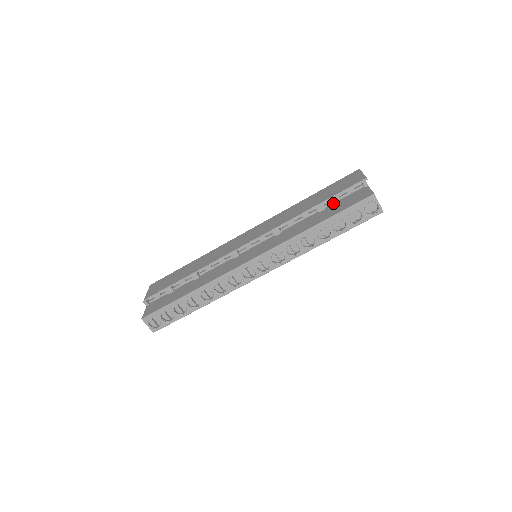
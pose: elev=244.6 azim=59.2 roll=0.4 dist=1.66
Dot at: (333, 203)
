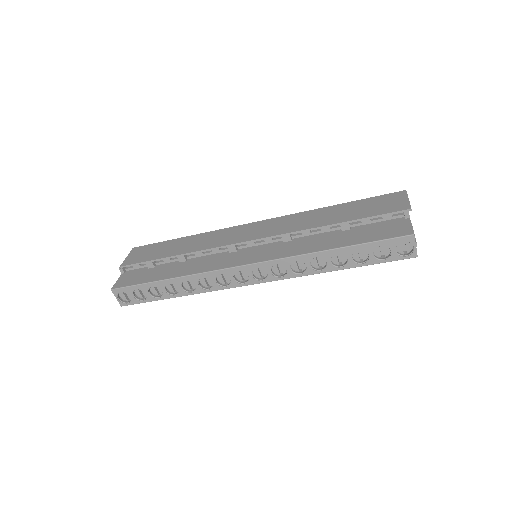
Dot at: (362, 225)
